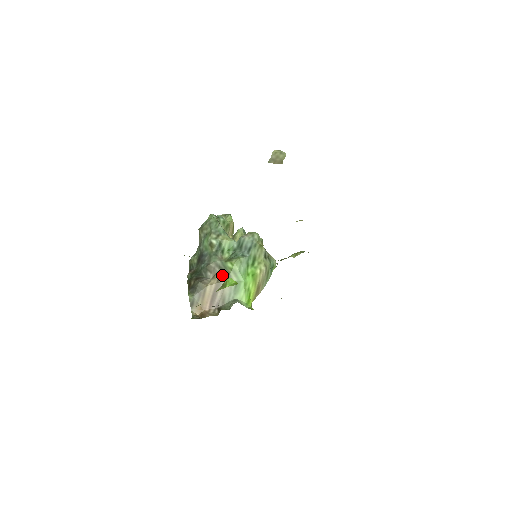
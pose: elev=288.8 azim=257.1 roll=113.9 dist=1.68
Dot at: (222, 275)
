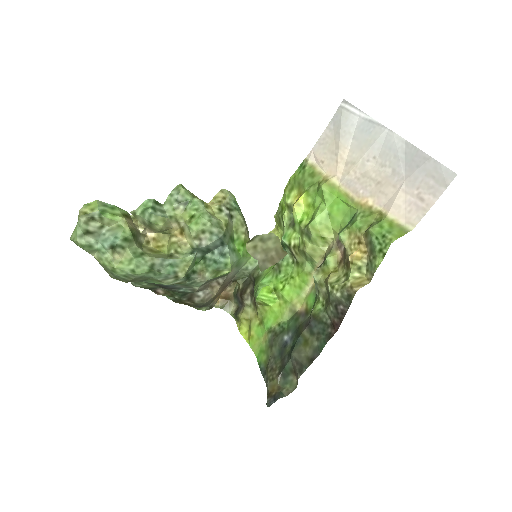
Dot at: (218, 279)
